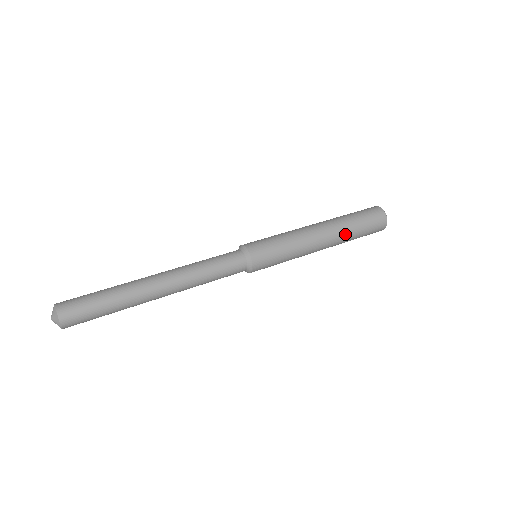
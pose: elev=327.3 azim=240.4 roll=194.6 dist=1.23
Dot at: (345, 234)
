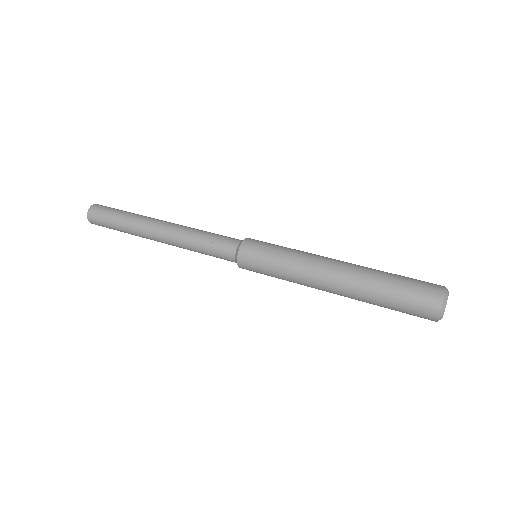
Dot at: (363, 292)
